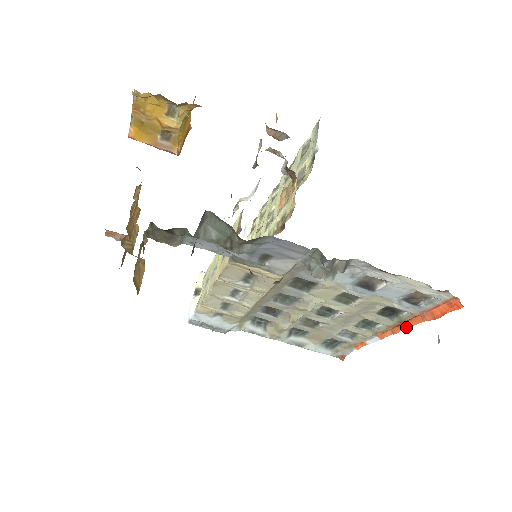
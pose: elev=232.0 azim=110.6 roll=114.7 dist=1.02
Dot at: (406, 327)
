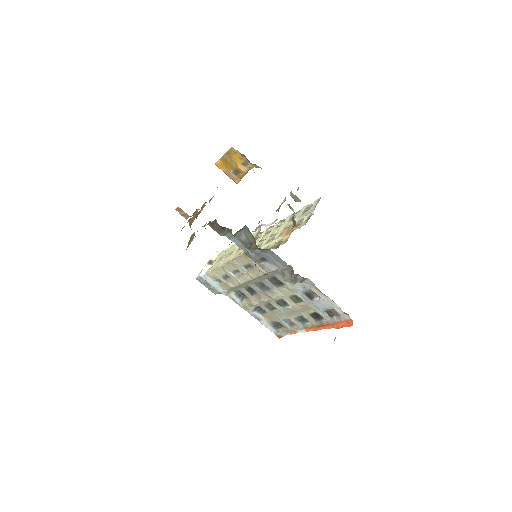
Dot at: occluded
